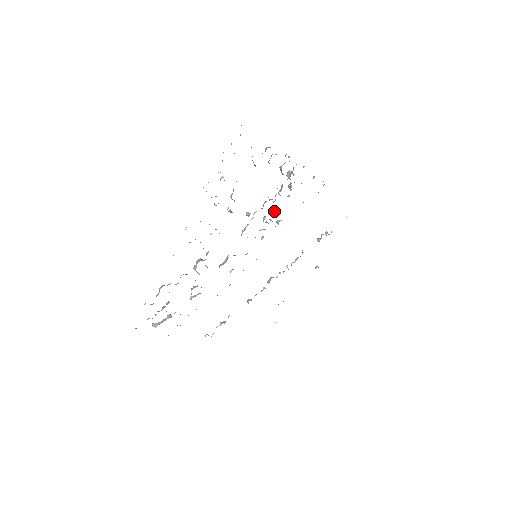
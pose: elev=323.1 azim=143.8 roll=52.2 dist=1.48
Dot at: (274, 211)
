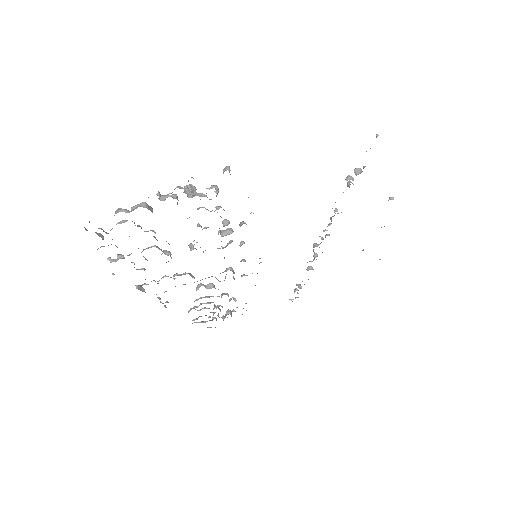
Dot at: (222, 223)
